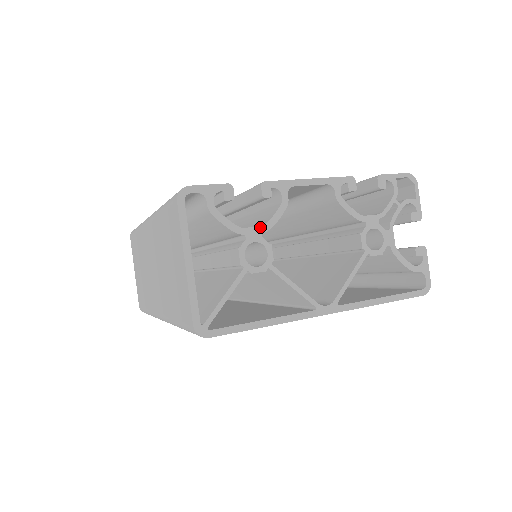
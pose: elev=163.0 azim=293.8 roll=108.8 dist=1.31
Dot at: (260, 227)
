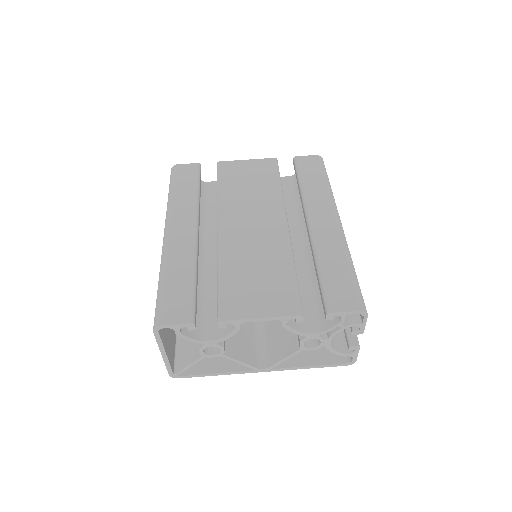
Dot at: (215, 340)
